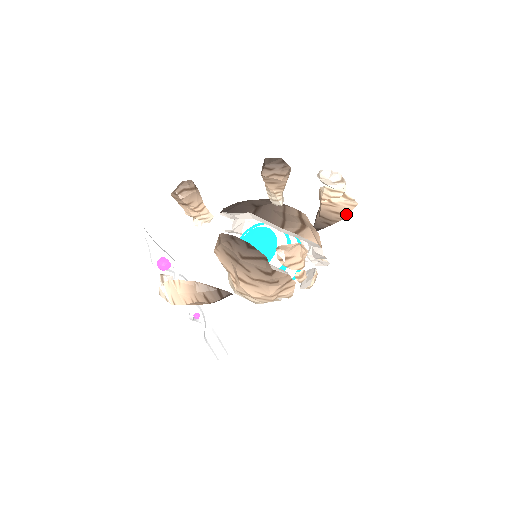
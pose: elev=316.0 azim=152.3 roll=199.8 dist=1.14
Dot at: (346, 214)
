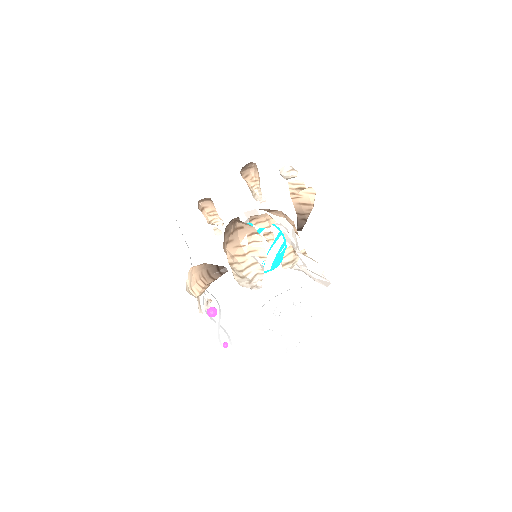
Dot at: (311, 204)
